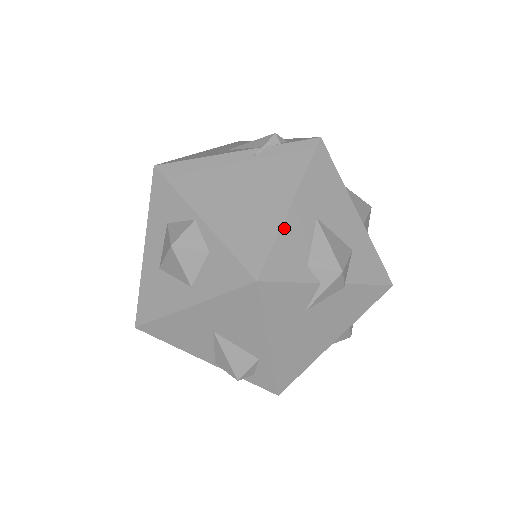
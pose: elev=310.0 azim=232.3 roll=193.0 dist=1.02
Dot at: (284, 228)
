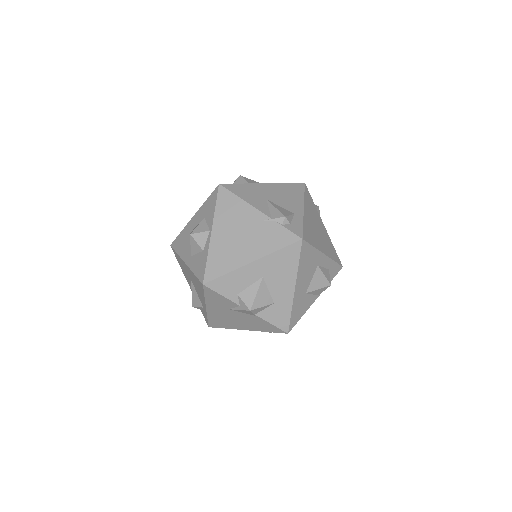
Dot at: (237, 271)
